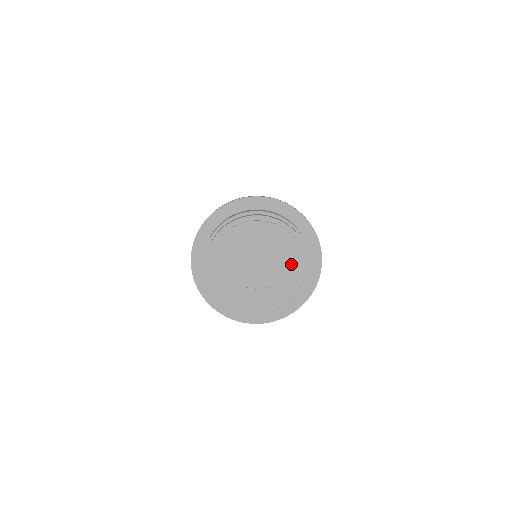
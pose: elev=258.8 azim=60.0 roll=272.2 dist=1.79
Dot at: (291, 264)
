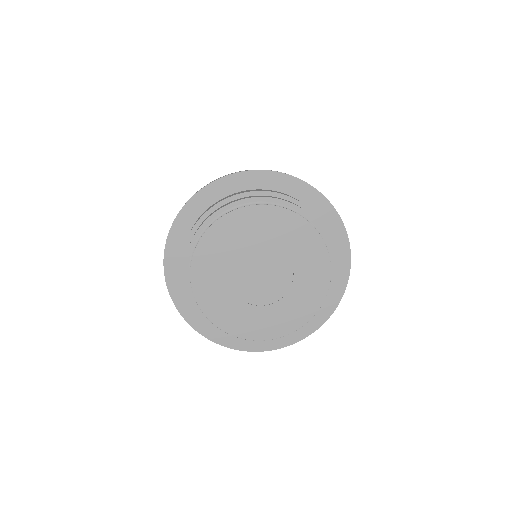
Dot at: (299, 304)
